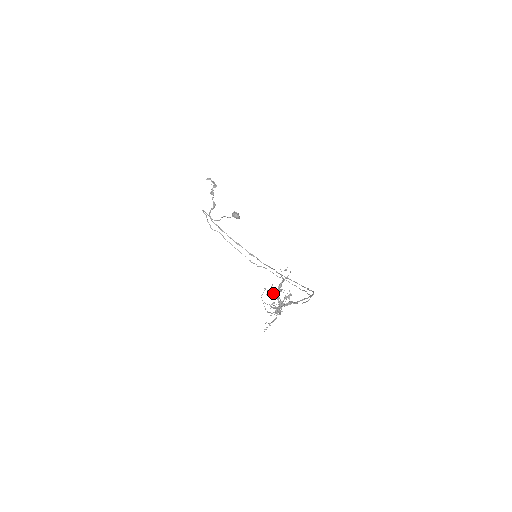
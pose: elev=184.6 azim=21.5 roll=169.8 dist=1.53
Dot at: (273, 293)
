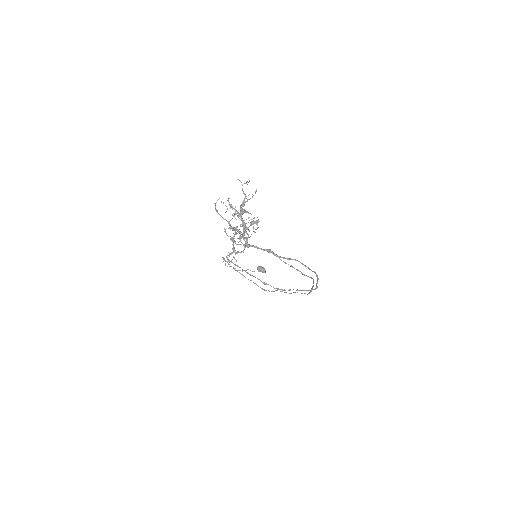
Dot at: (234, 213)
